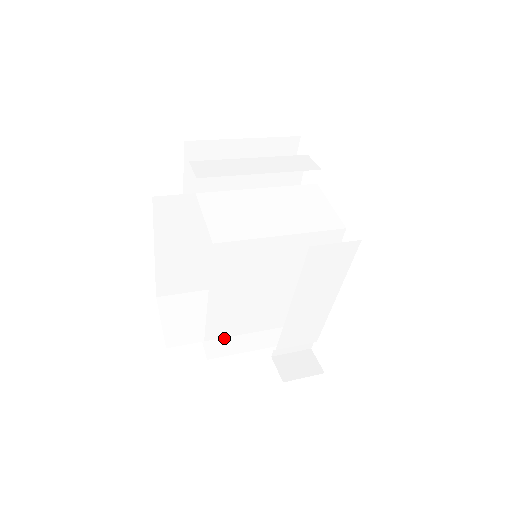
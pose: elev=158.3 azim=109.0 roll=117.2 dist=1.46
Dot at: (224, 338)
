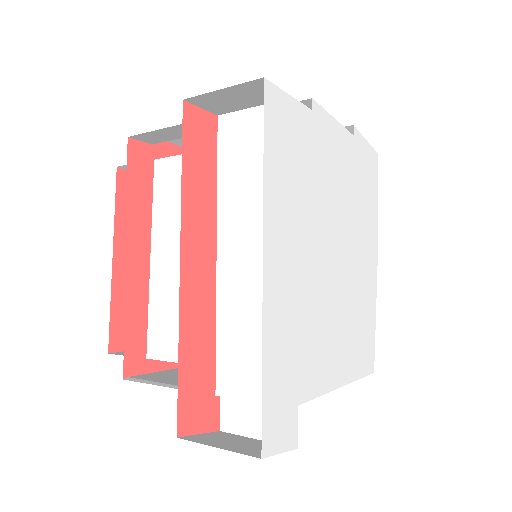
Dot at: occluded
